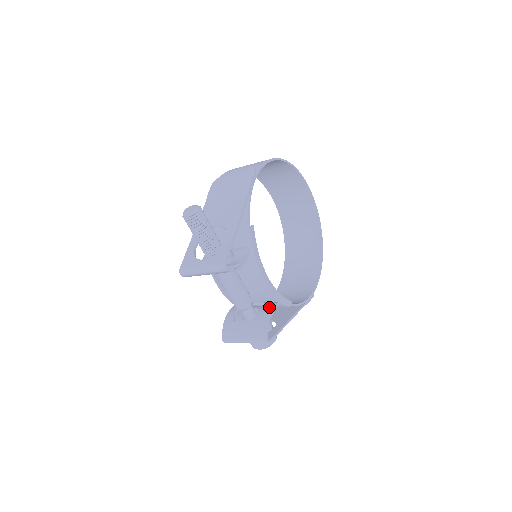
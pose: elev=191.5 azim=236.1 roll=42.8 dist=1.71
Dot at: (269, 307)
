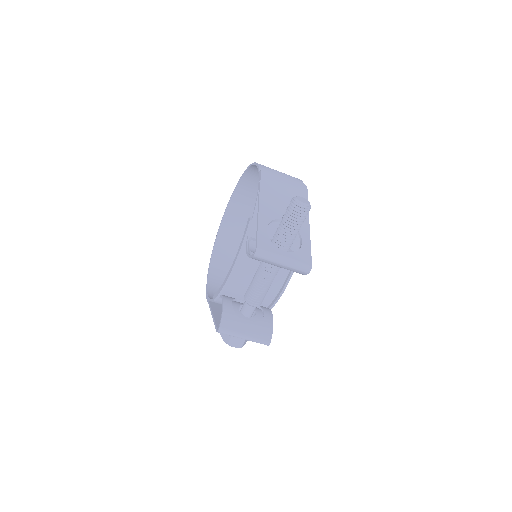
Dot at: (268, 311)
